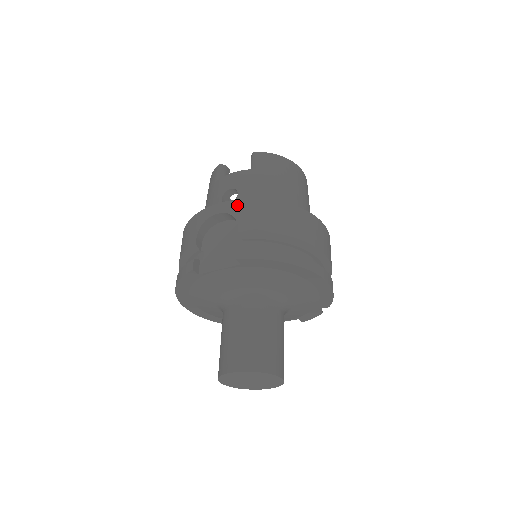
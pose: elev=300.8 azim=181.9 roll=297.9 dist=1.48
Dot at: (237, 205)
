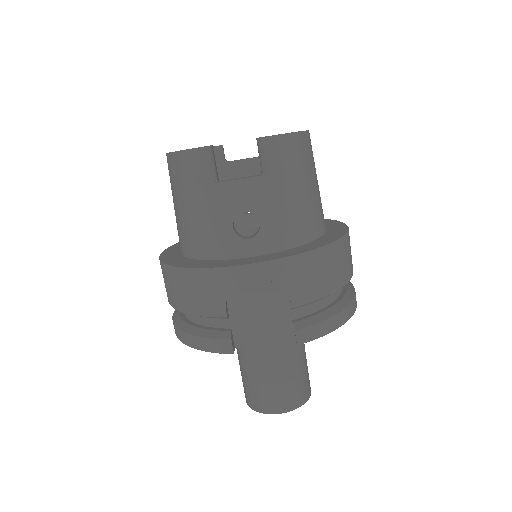
Dot at: (283, 268)
